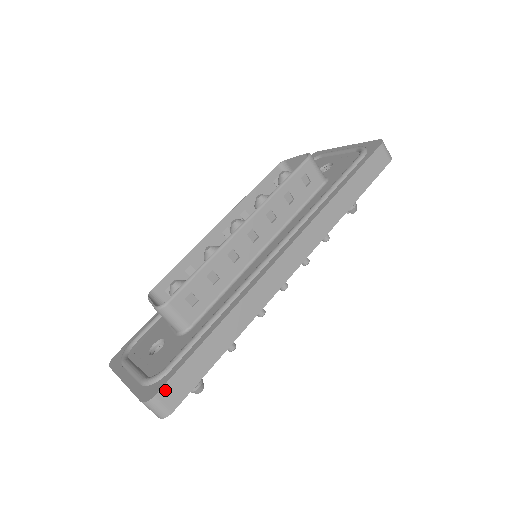
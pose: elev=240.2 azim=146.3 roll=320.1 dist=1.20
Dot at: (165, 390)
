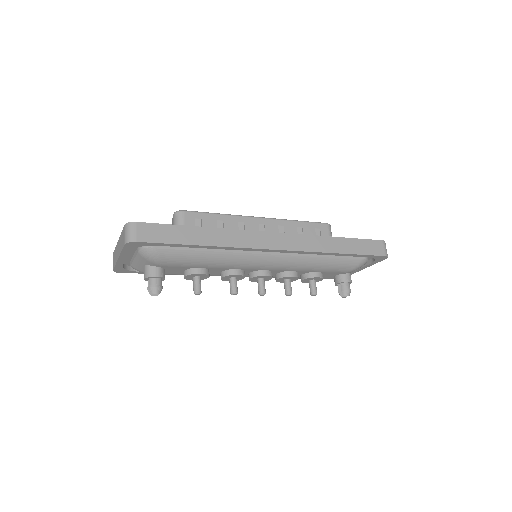
Dot at: (144, 226)
